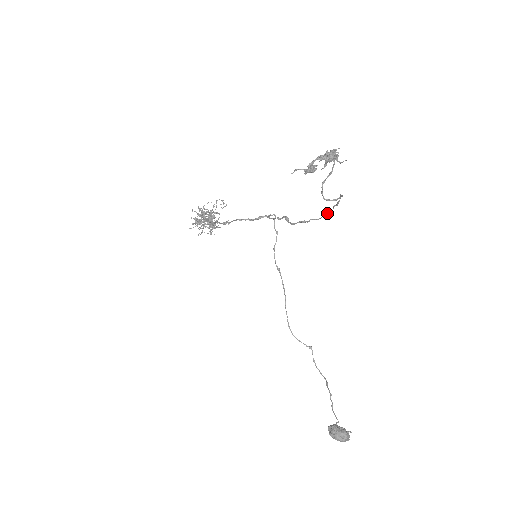
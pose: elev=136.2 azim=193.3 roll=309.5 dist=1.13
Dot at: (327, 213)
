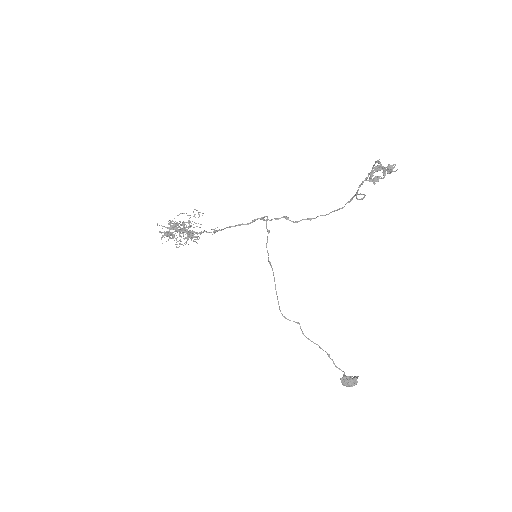
Dot at: (338, 209)
